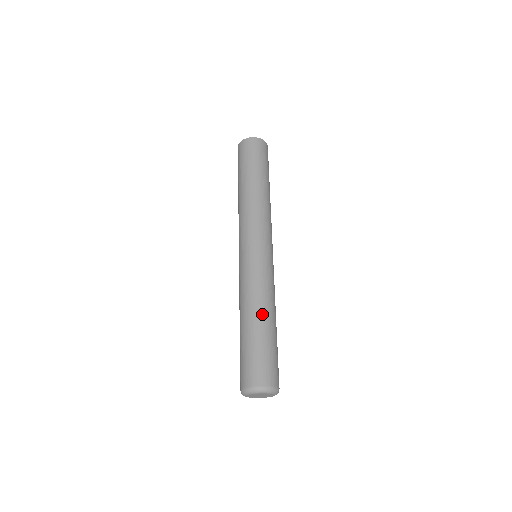
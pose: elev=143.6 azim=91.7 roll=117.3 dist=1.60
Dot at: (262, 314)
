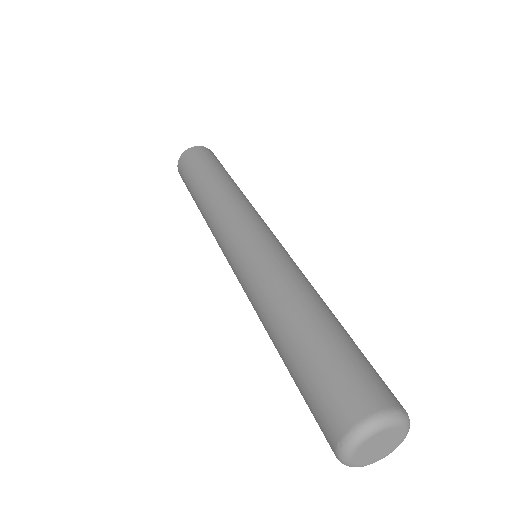
Dot at: (322, 304)
